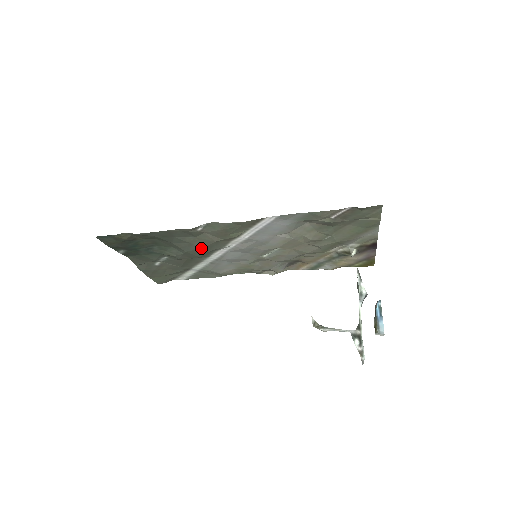
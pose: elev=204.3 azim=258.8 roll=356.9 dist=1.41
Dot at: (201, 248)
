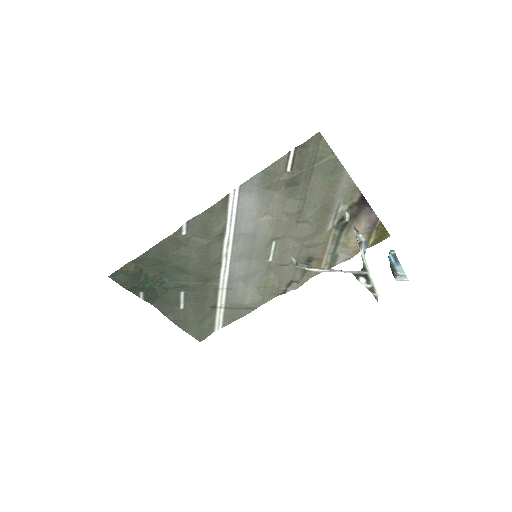
Dot at: (200, 261)
